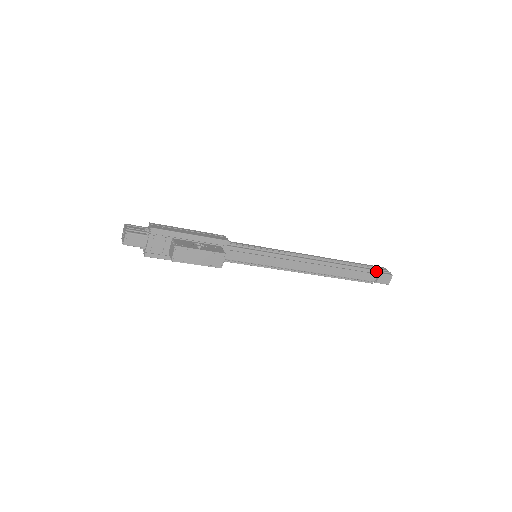
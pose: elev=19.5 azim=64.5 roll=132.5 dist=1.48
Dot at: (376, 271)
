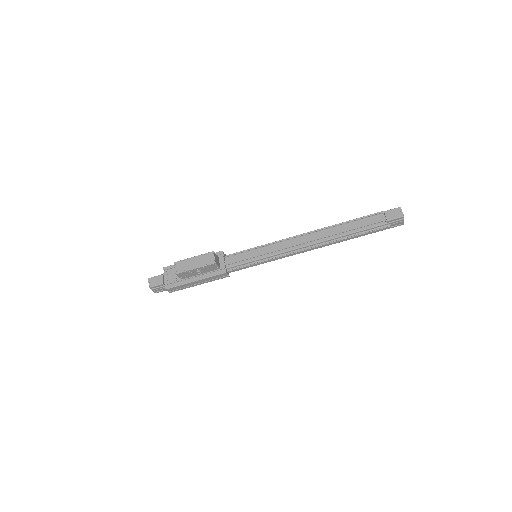
Dot at: (381, 214)
